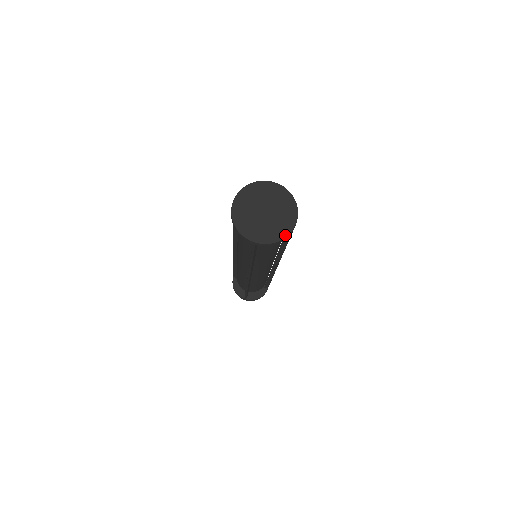
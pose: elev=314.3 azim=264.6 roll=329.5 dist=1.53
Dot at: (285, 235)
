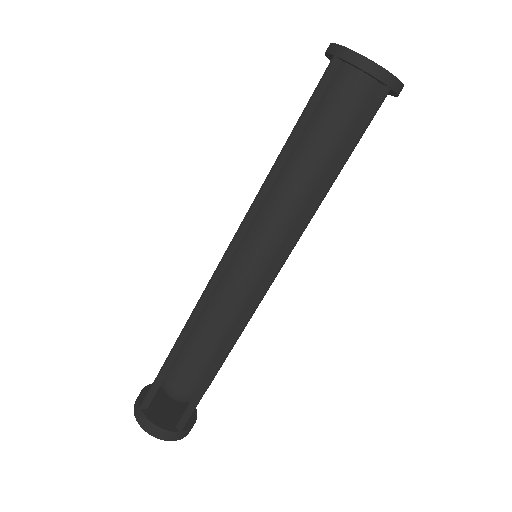
Dot at: occluded
